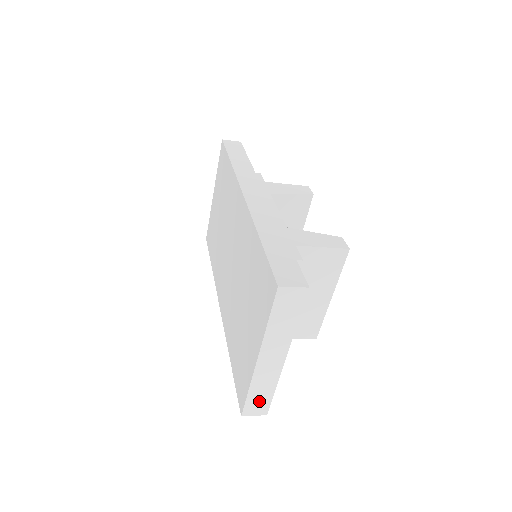
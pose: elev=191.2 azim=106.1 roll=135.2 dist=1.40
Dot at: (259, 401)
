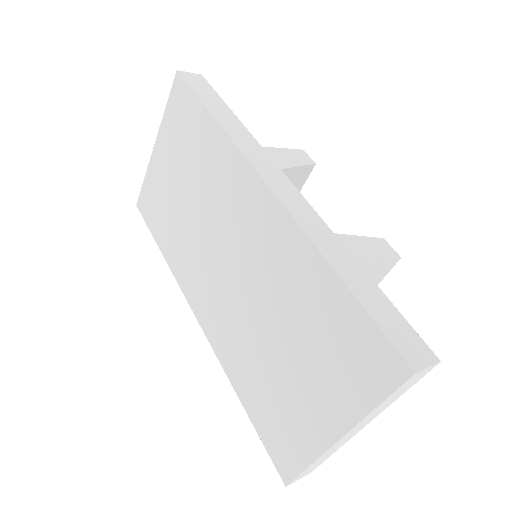
Dot at: (312, 468)
